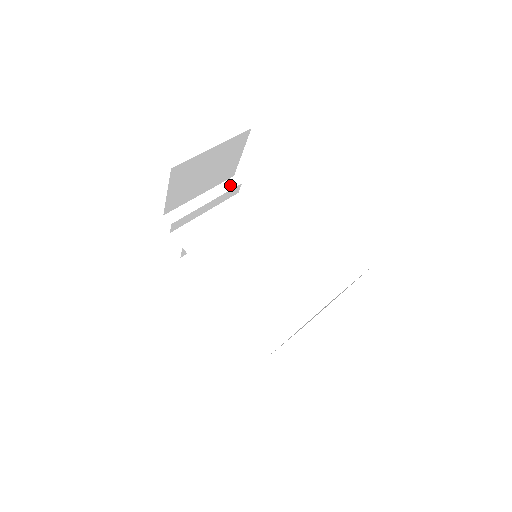
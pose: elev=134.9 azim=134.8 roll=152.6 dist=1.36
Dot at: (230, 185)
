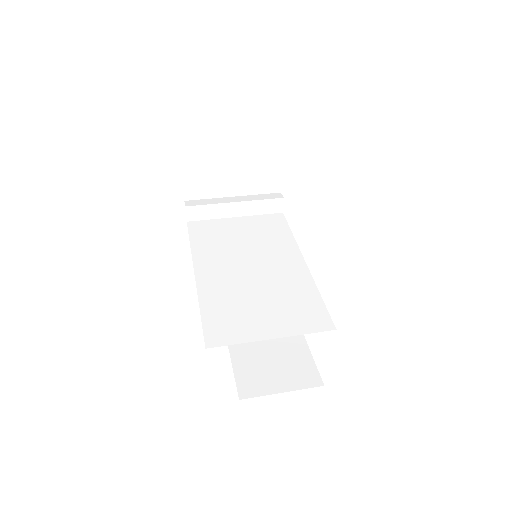
Dot at: (270, 196)
